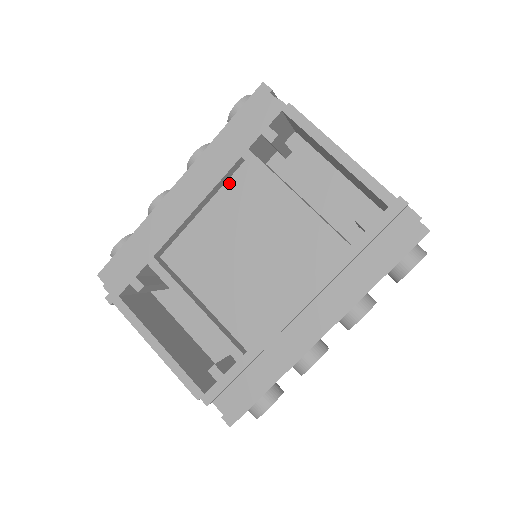
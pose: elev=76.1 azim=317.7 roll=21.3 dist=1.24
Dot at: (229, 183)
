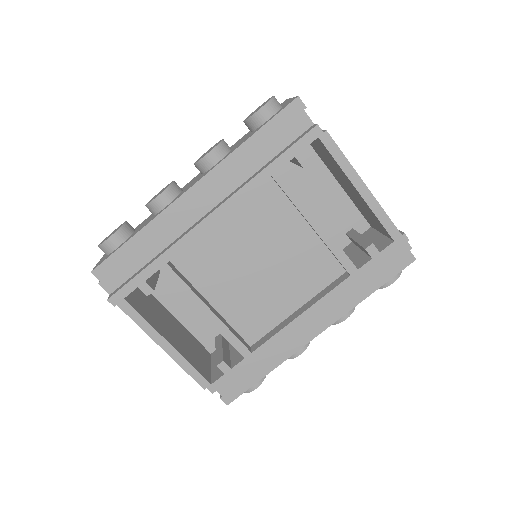
Dot at: (250, 195)
